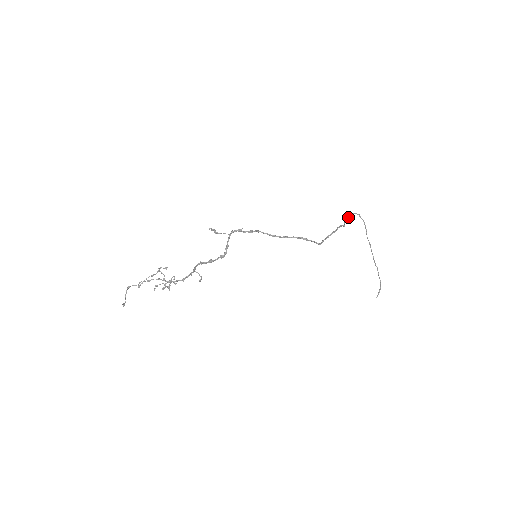
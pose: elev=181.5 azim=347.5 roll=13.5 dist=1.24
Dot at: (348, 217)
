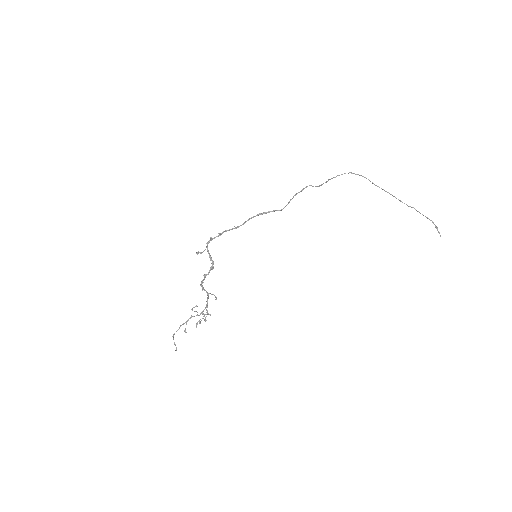
Dot at: (329, 179)
